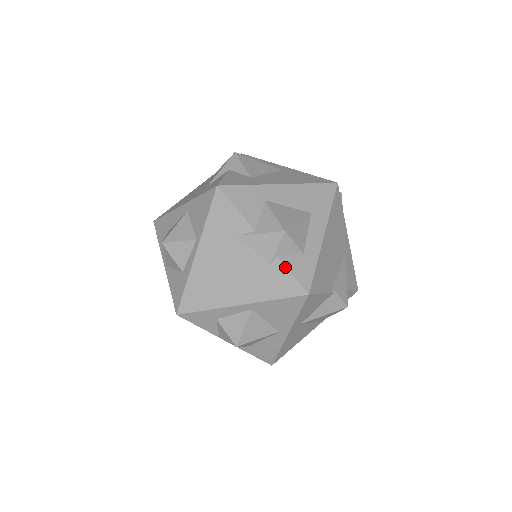
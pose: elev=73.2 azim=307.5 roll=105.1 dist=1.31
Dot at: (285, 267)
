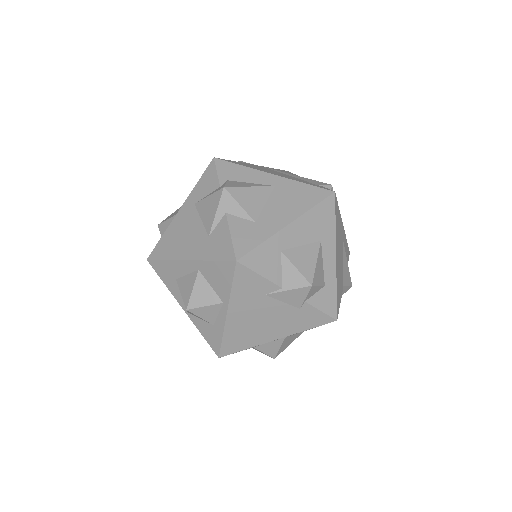
Dot at: (314, 307)
